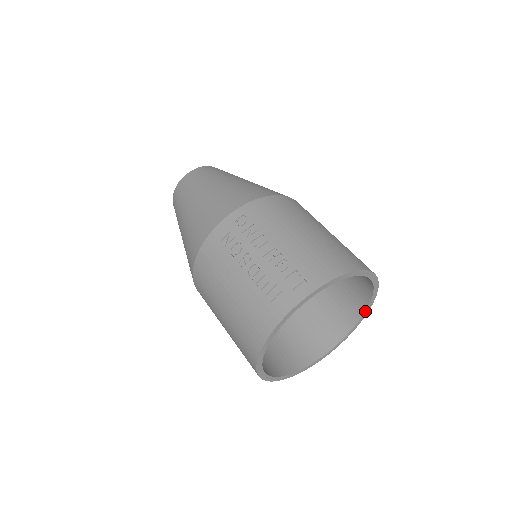
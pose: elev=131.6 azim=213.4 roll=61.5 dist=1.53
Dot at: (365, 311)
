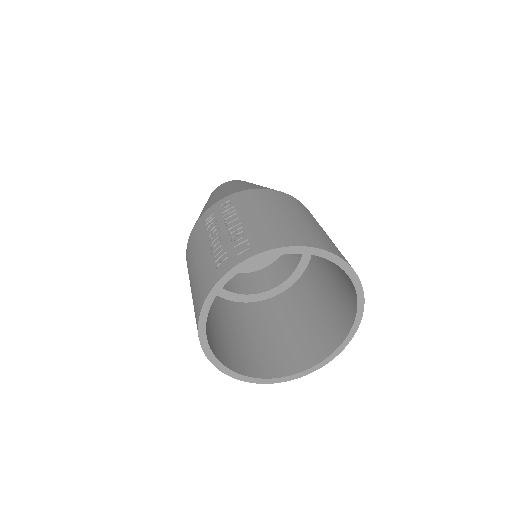
Dot at: (354, 321)
